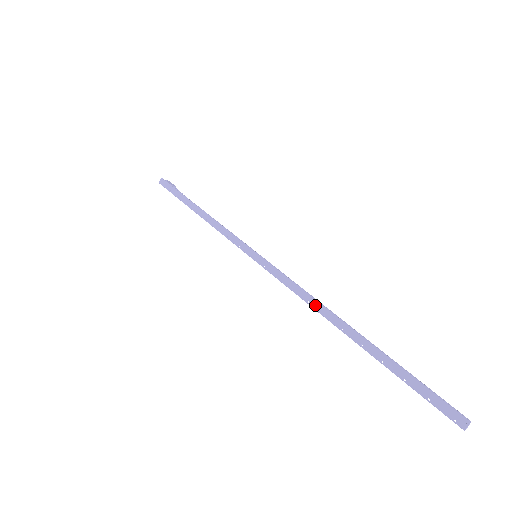
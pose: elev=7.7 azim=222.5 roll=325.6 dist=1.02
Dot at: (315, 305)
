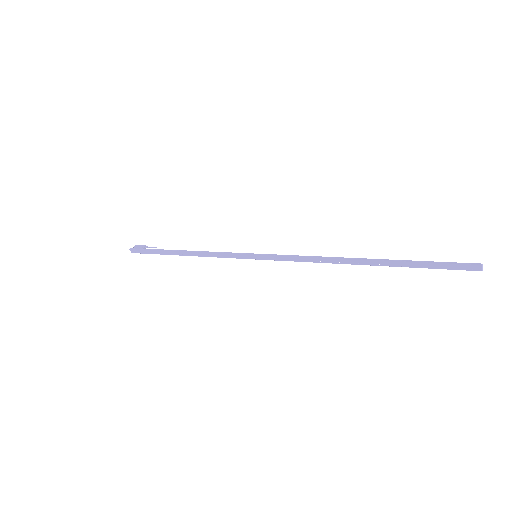
Dot at: (327, 261)
